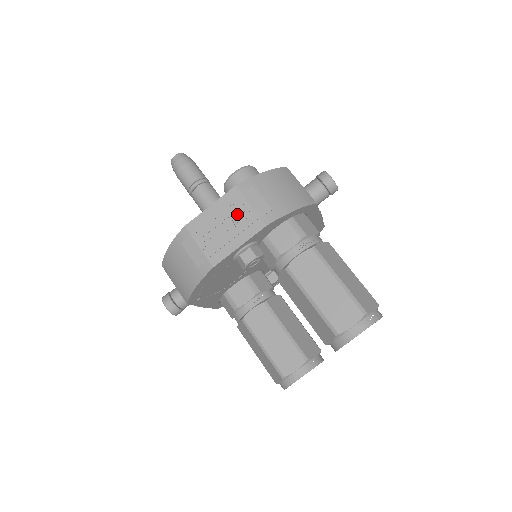
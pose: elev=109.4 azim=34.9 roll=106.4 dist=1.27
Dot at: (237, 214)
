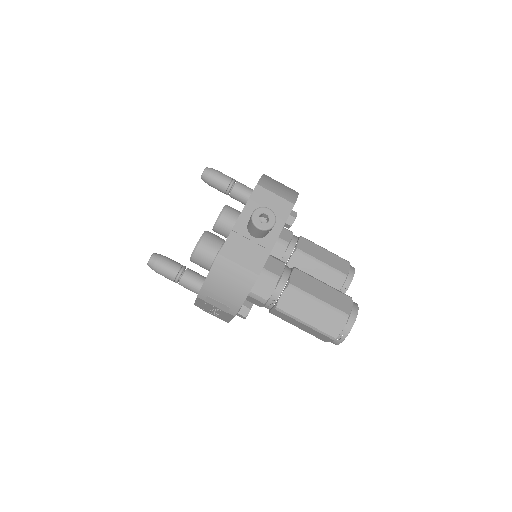
Dot at: (213, 308)
